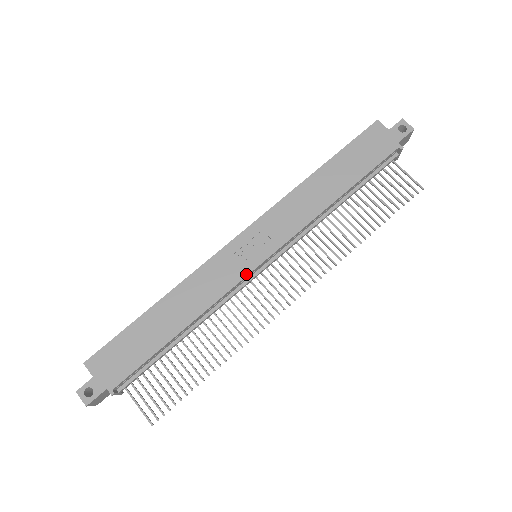
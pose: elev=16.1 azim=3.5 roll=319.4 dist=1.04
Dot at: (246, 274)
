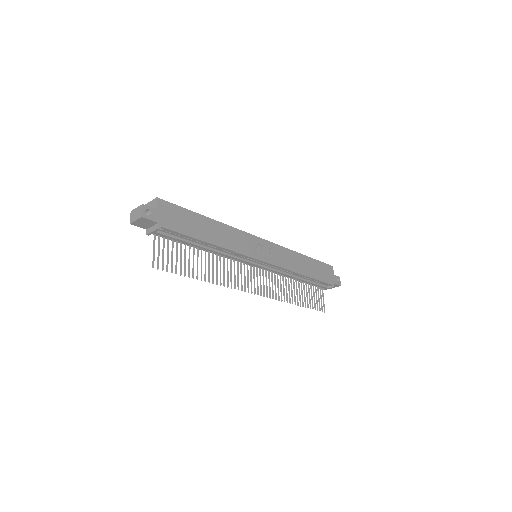
Dot at: (254, 257)
